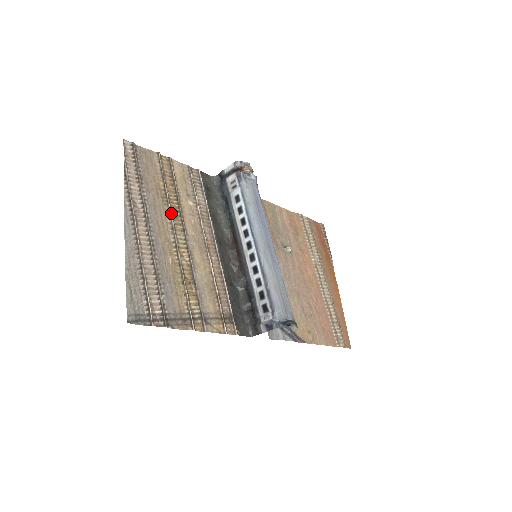
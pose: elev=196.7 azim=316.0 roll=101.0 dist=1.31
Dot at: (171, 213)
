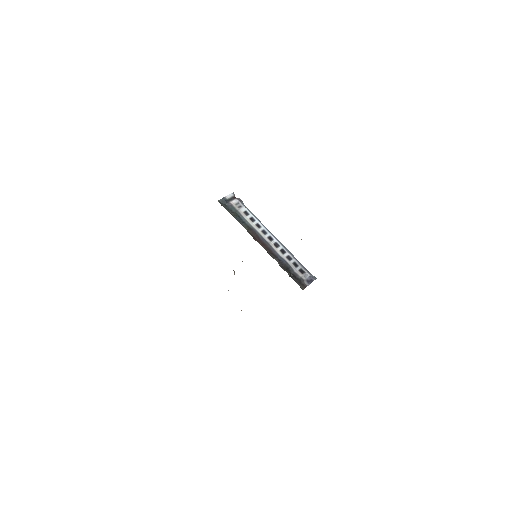
Dot at: occluded
